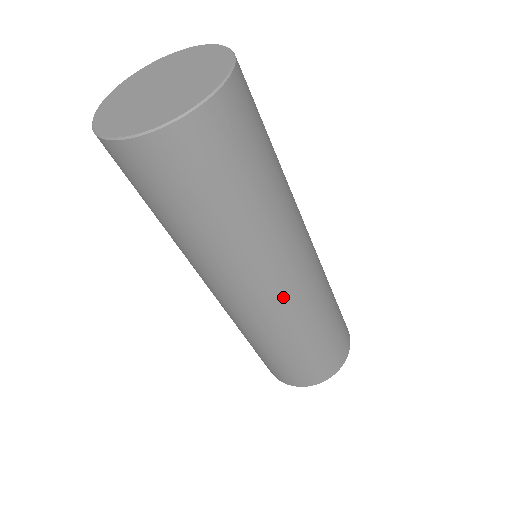
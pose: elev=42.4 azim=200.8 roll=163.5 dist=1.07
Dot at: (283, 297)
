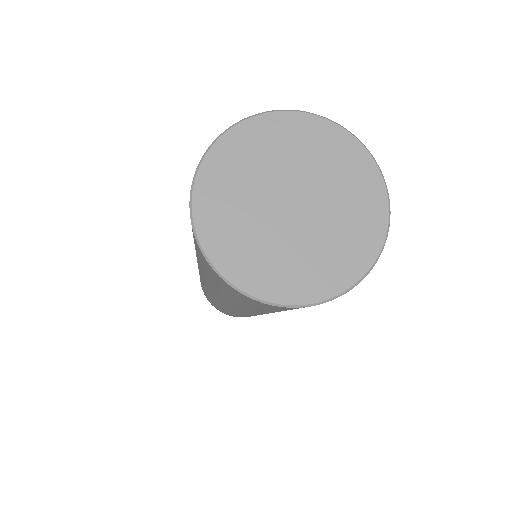
Dot at: occluded
